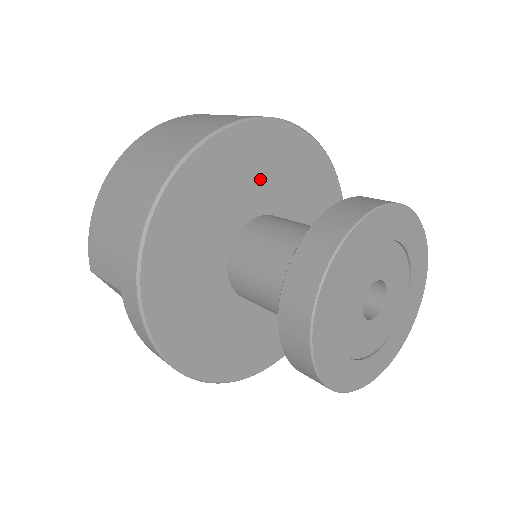
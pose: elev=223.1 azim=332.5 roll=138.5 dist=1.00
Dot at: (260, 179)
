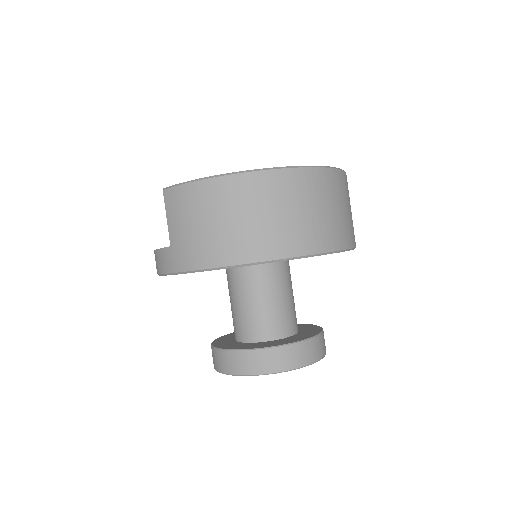
Dot at: occluded
